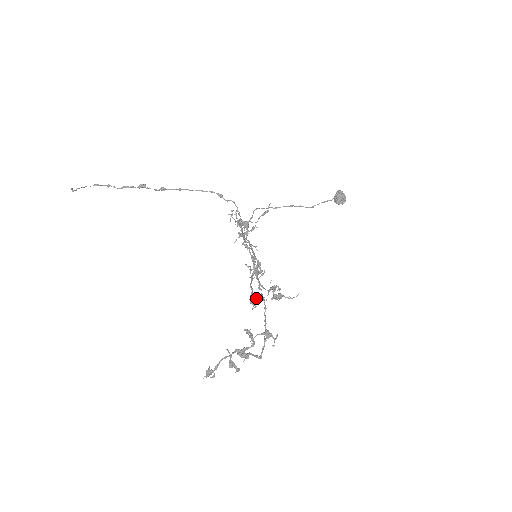
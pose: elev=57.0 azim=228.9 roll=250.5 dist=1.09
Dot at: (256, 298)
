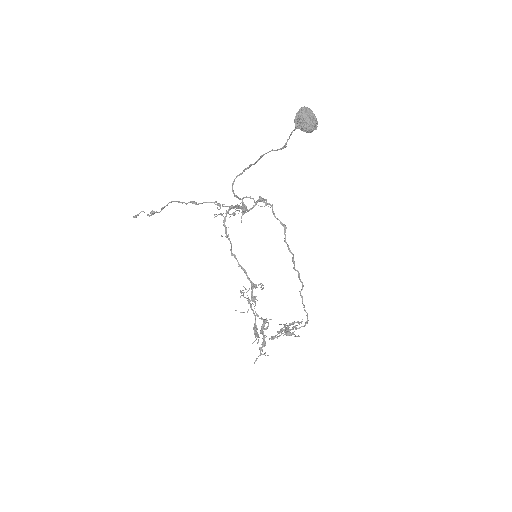
Dot at: (255, 337)
